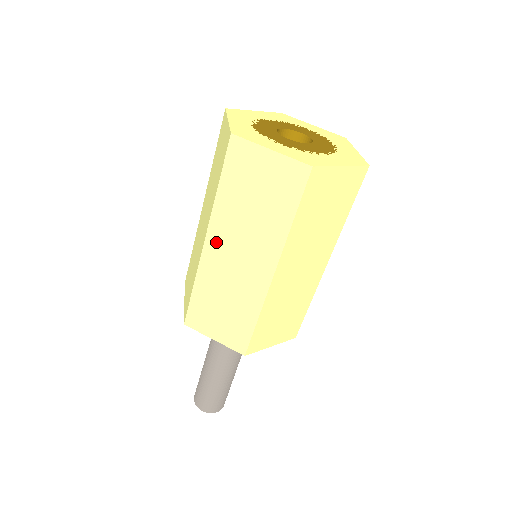
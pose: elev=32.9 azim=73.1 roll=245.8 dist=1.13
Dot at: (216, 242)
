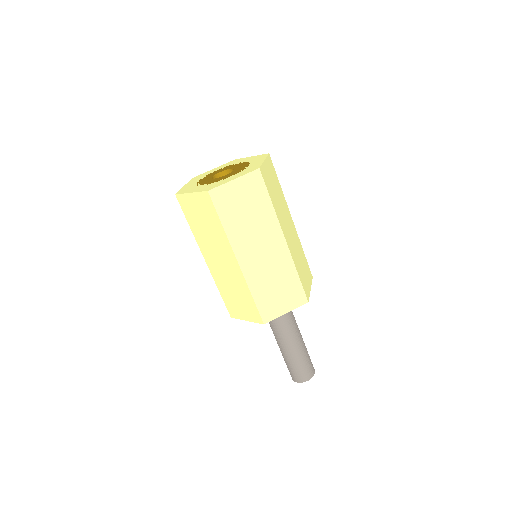
Dot at: (208, 257)
